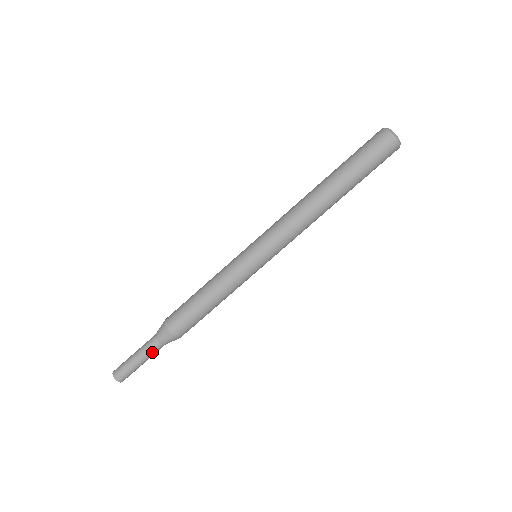
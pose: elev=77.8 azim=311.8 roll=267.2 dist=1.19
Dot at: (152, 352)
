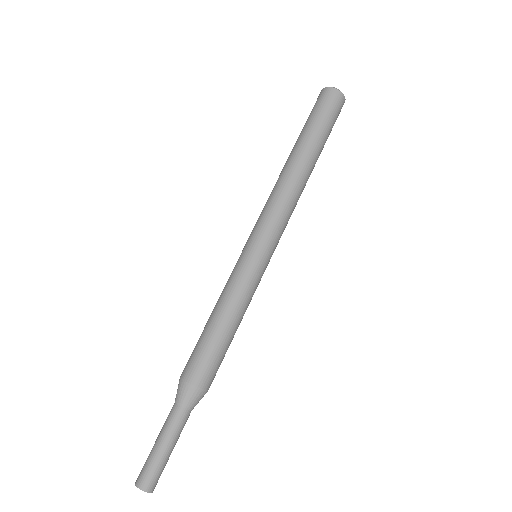
Dot at: (173, 423)
